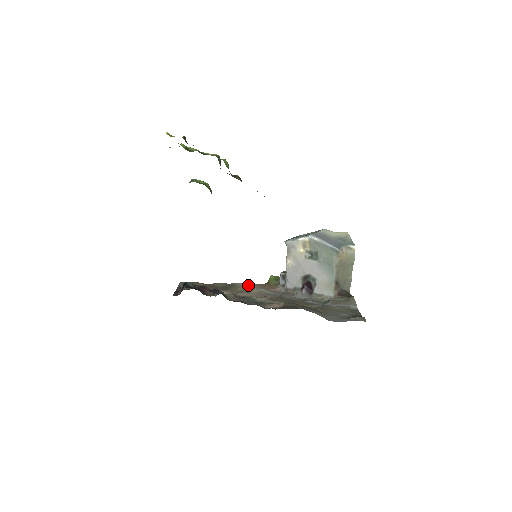
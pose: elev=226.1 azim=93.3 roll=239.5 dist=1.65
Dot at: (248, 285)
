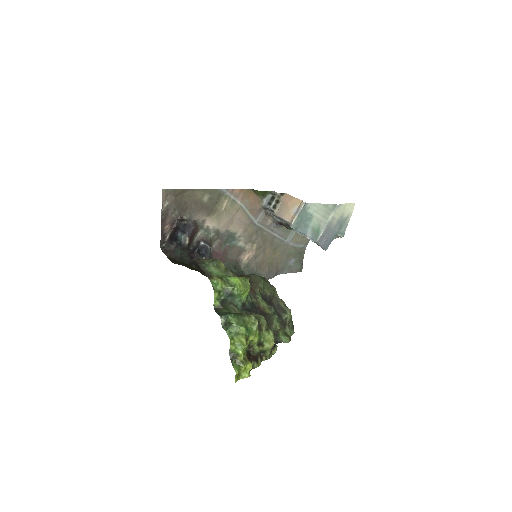
Dot at: (234, 197)
